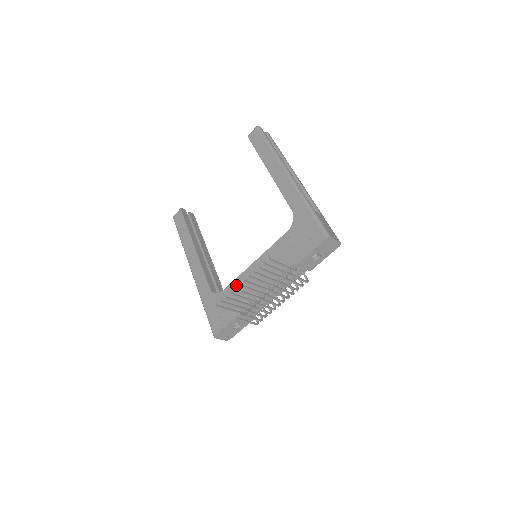
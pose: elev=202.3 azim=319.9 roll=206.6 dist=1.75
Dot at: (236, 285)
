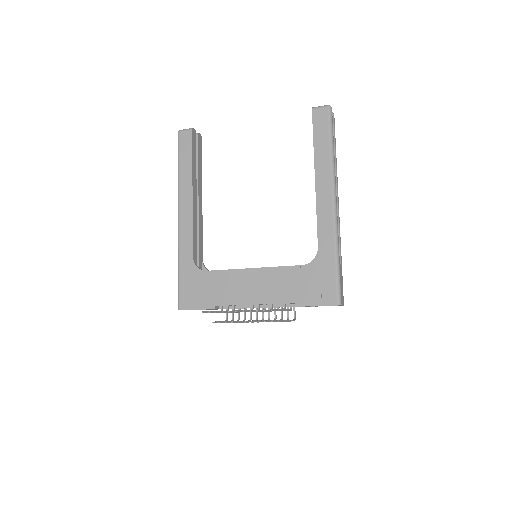
Dot at: (224, 277)
